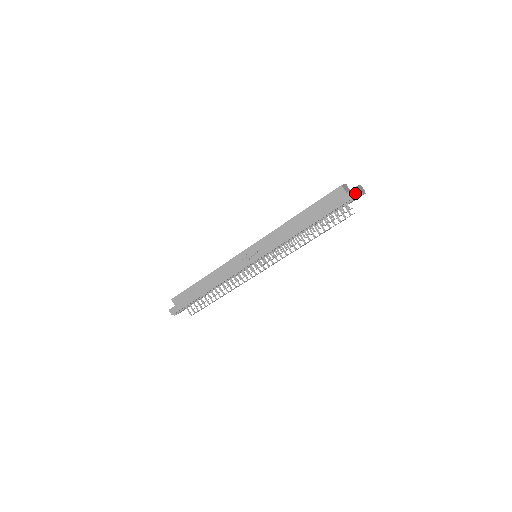
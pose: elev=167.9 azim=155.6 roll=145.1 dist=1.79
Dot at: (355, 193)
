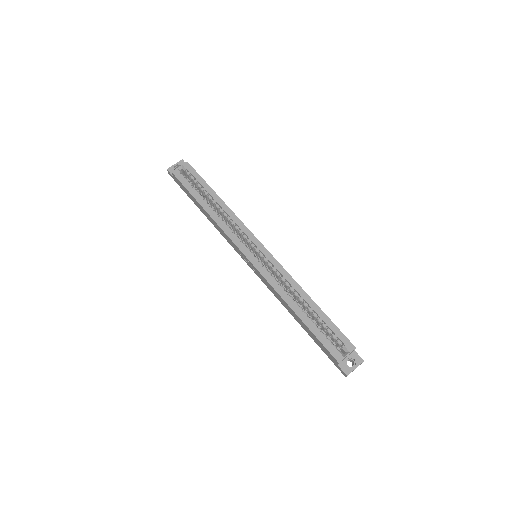
Dot at: (342, 372)
